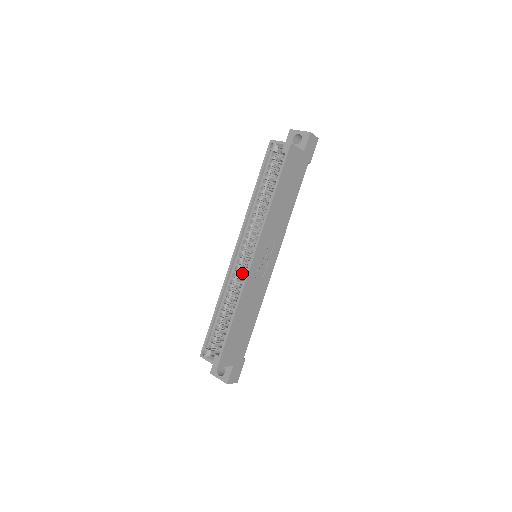
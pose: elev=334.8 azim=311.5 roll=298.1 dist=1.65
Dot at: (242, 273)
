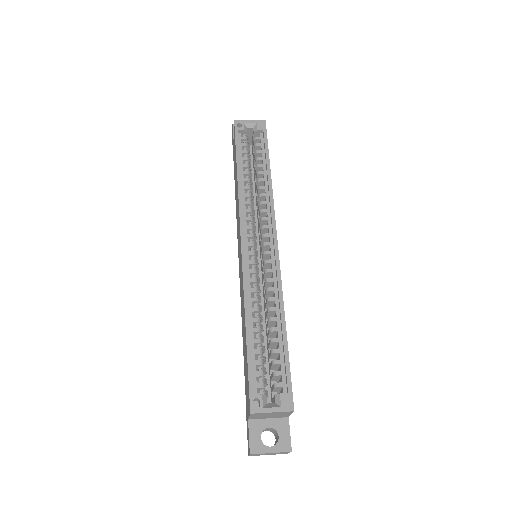
Dot at: (265, 269)
